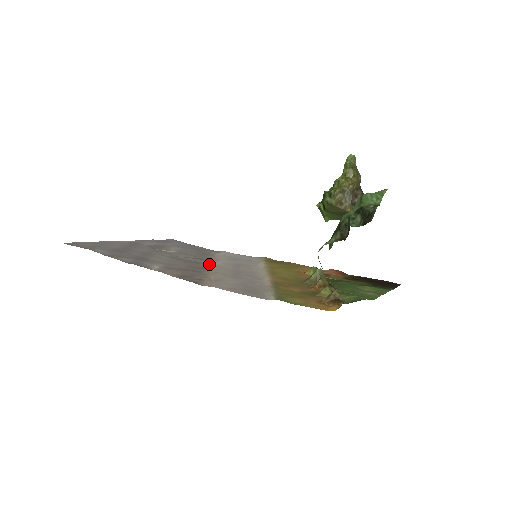
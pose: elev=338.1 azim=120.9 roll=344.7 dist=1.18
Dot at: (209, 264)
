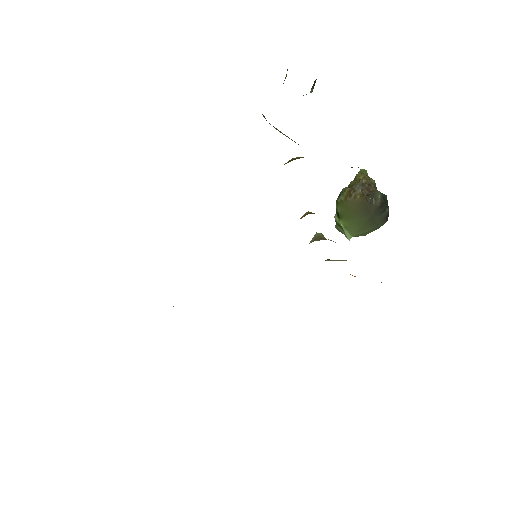
Dot at: occluded
